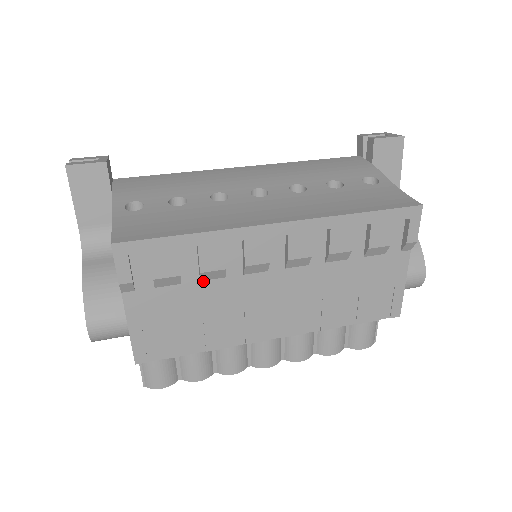
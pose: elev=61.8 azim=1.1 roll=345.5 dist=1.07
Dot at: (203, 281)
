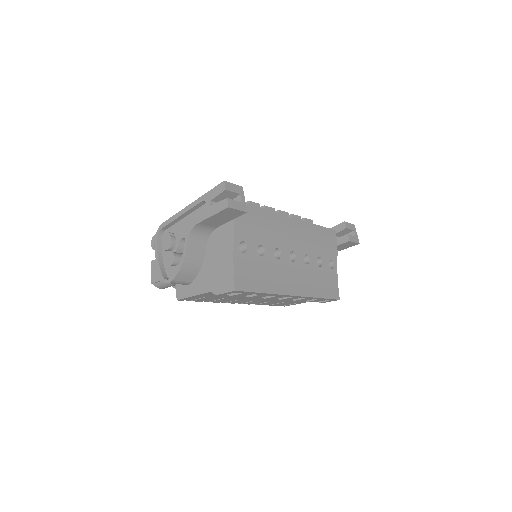
Dot at: occluded
